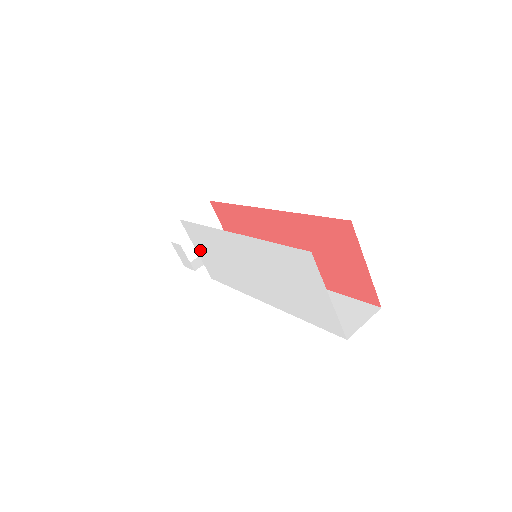
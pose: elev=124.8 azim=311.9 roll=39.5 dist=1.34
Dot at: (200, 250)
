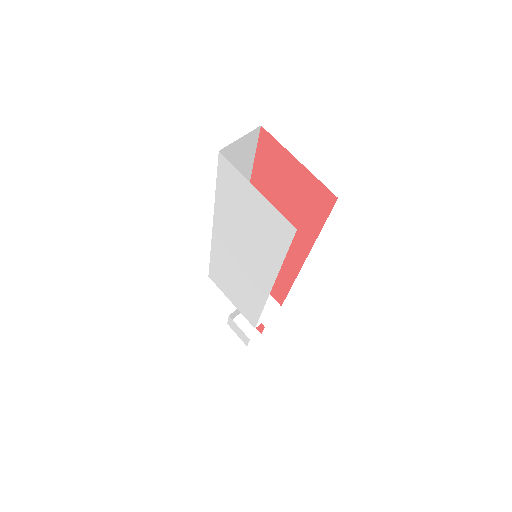
Dot at: (230, 296)
